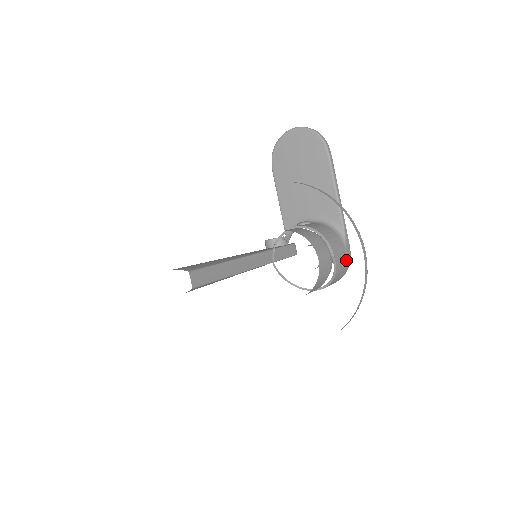
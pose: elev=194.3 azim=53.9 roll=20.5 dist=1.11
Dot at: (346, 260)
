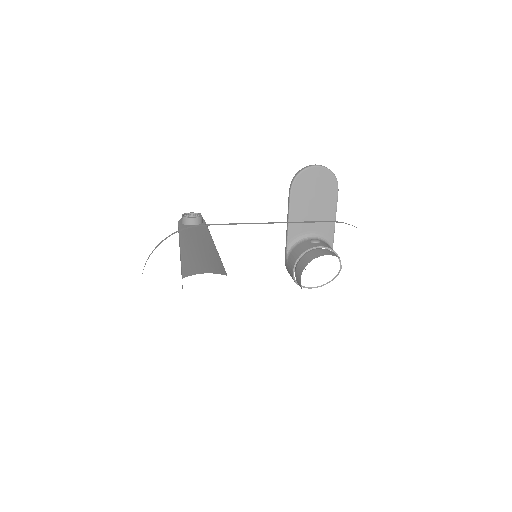
Dot at: occluded
